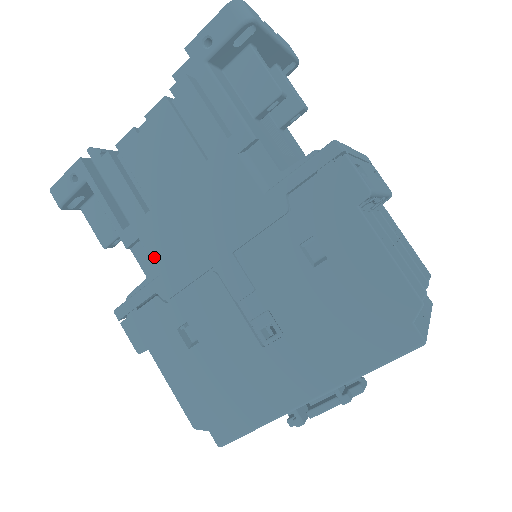
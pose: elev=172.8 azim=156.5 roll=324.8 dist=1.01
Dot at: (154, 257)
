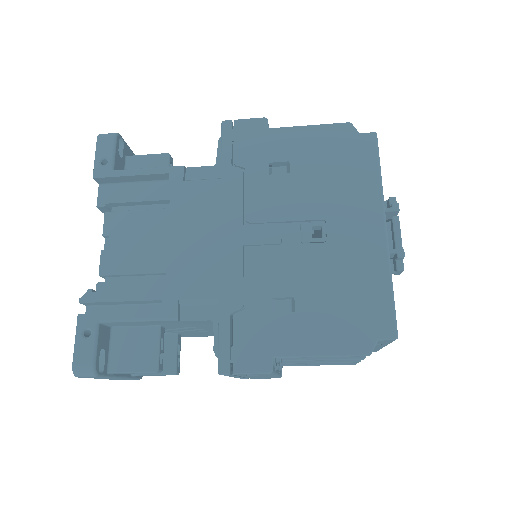
Dot at: (202, 295)
